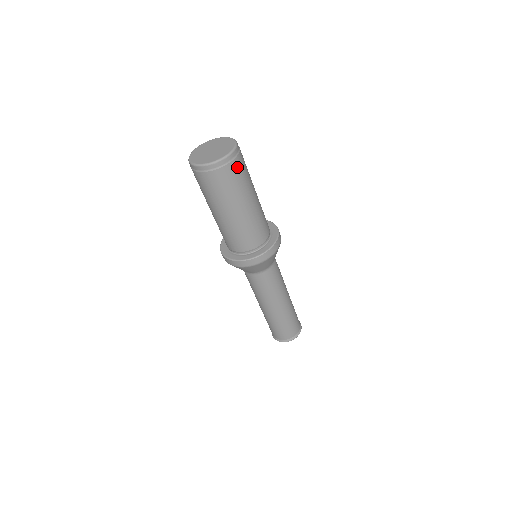
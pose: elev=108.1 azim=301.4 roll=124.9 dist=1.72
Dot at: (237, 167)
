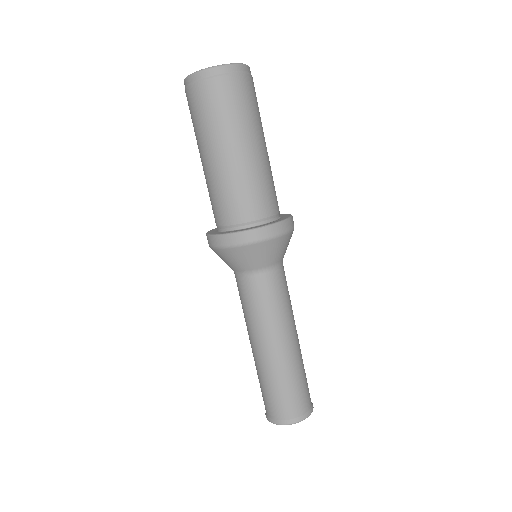
Dot at: (246, 86)
